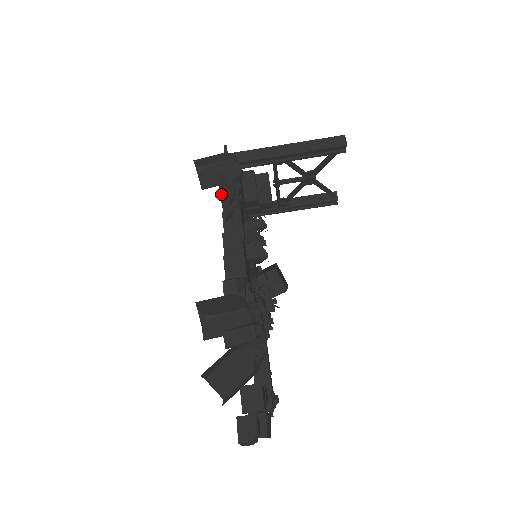
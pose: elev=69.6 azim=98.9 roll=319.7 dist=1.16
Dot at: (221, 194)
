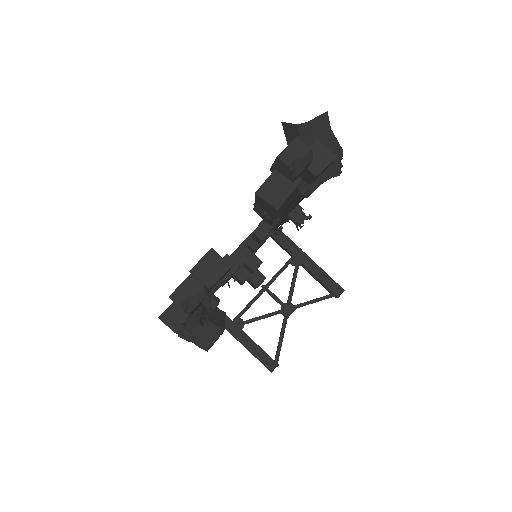
Dot at: occluded
